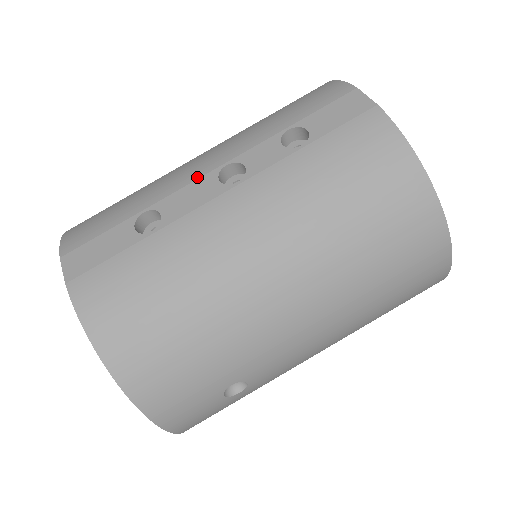
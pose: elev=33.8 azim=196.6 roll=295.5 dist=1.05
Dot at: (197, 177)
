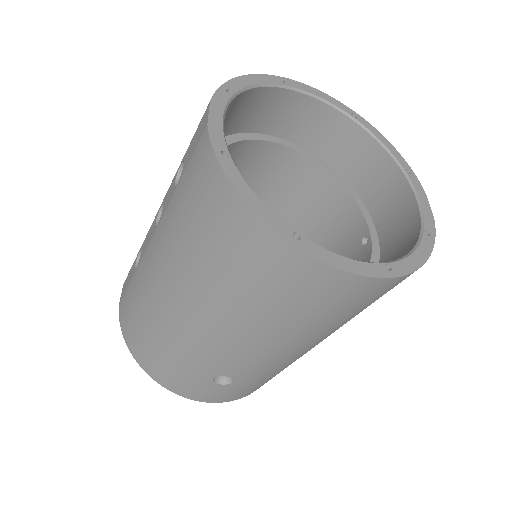
Dot at: (154, 219)
